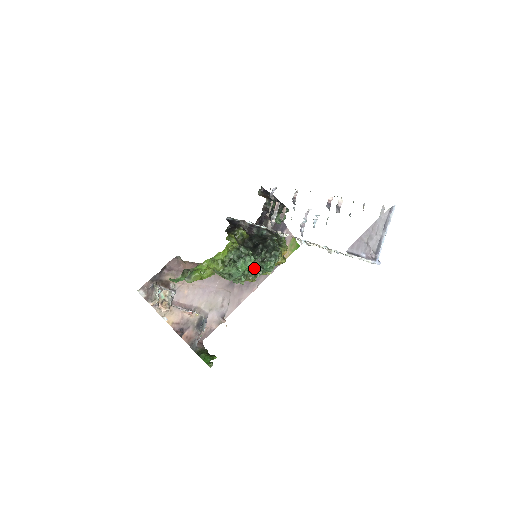
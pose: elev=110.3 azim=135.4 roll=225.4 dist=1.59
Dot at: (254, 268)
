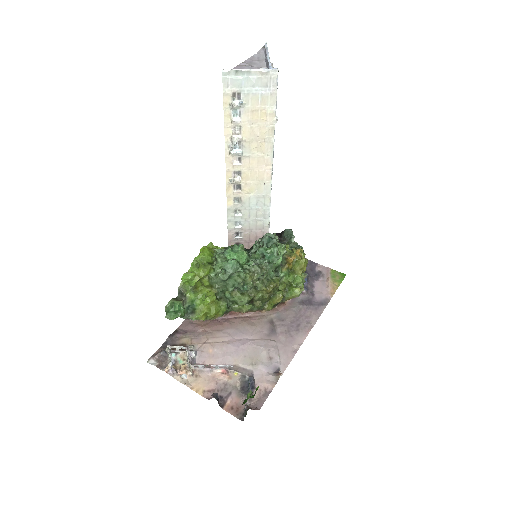
Dot at: (254, 261)
